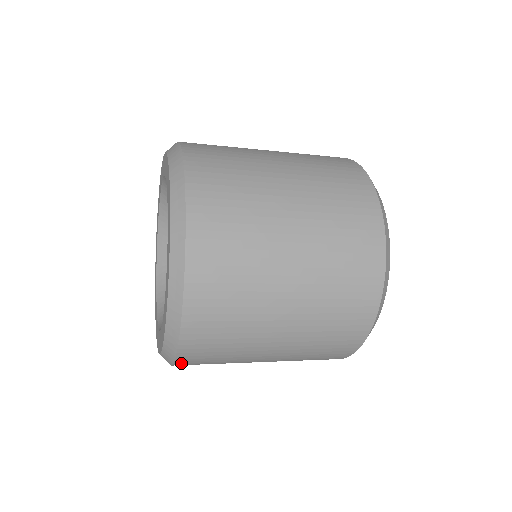
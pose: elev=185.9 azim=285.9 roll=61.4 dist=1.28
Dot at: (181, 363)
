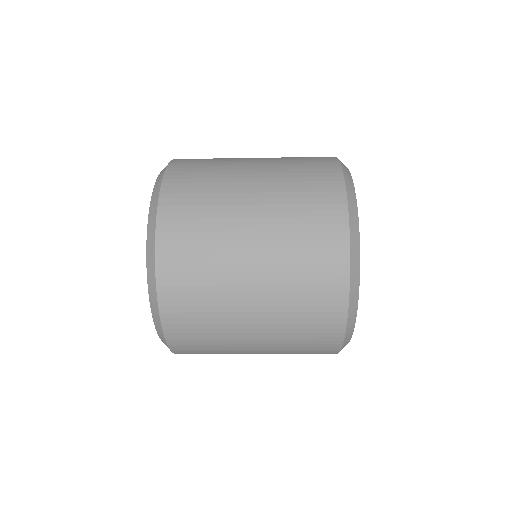
Dot at: (163, 265)
